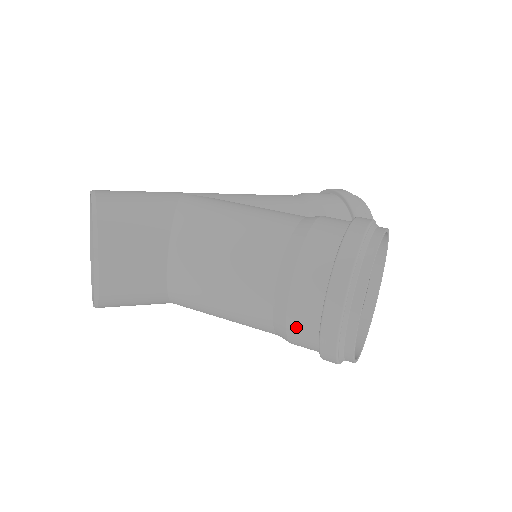
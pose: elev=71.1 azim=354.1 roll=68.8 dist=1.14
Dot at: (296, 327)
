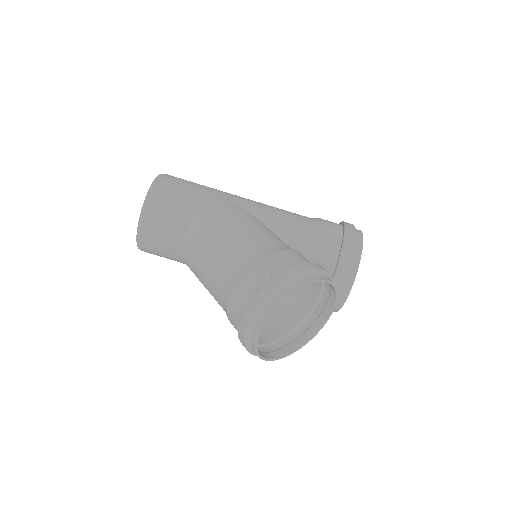
Dot at: (231, 319)
